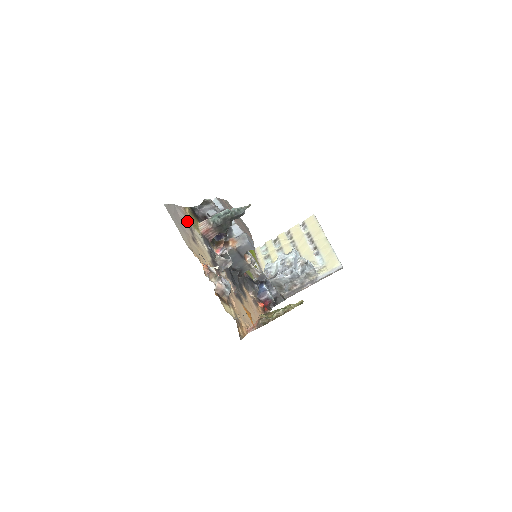
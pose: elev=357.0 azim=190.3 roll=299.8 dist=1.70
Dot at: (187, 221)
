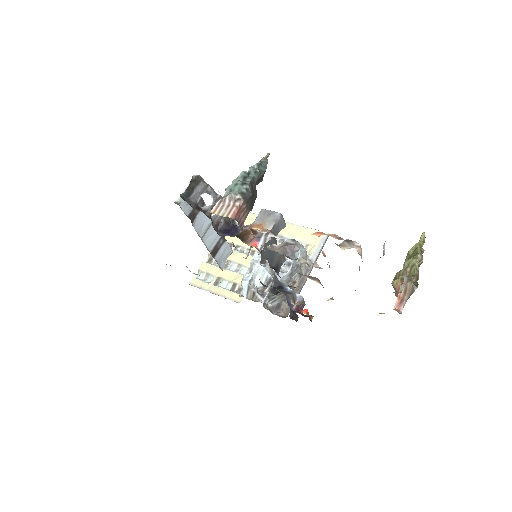
Dot at: occluded
